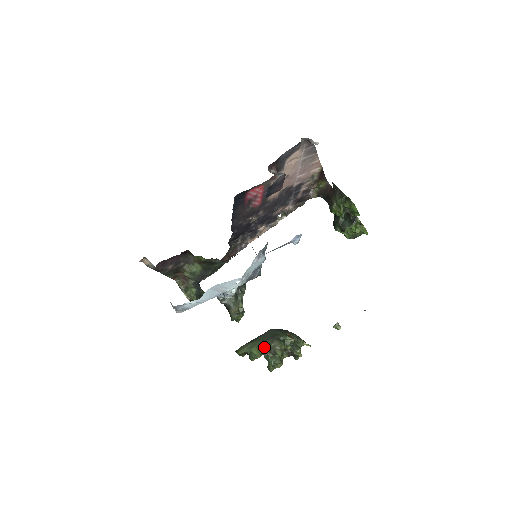
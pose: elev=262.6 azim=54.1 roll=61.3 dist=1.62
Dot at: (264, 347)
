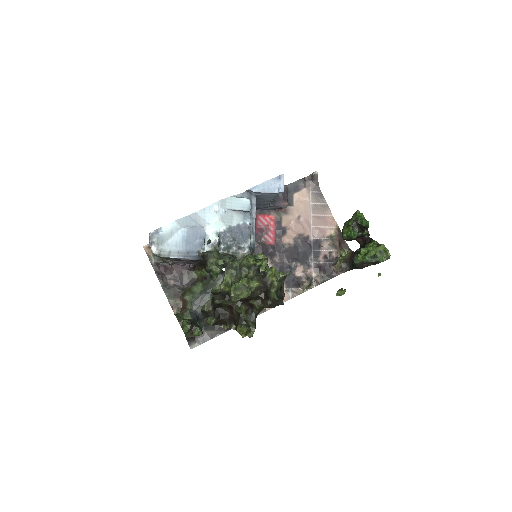
Dot at: (230, 268)
